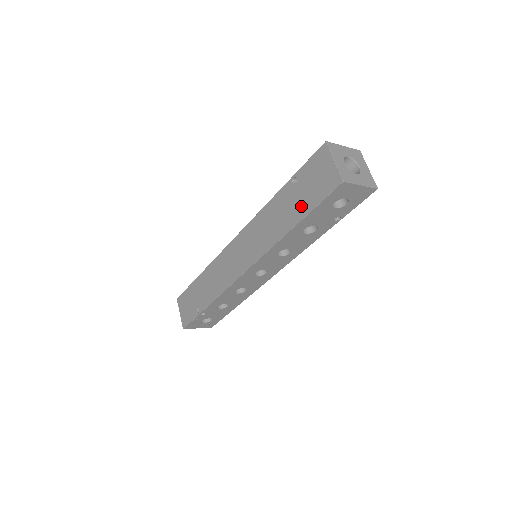
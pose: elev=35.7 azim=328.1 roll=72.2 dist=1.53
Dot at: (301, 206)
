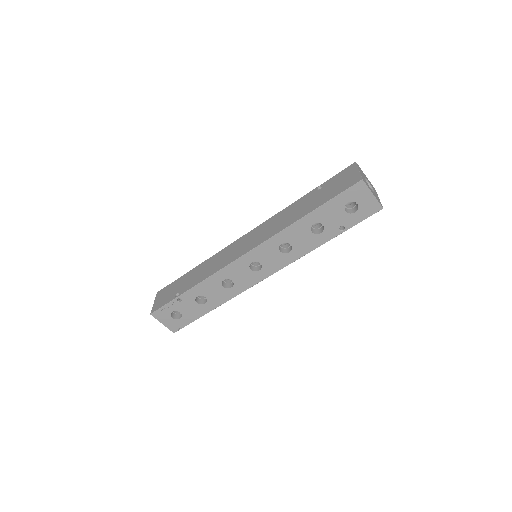
Dot at: (319, 200)
